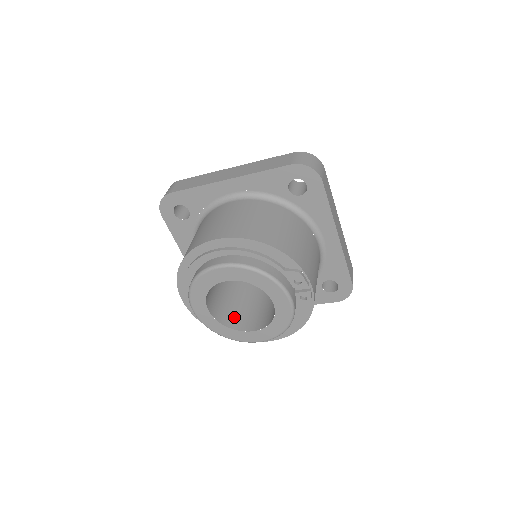
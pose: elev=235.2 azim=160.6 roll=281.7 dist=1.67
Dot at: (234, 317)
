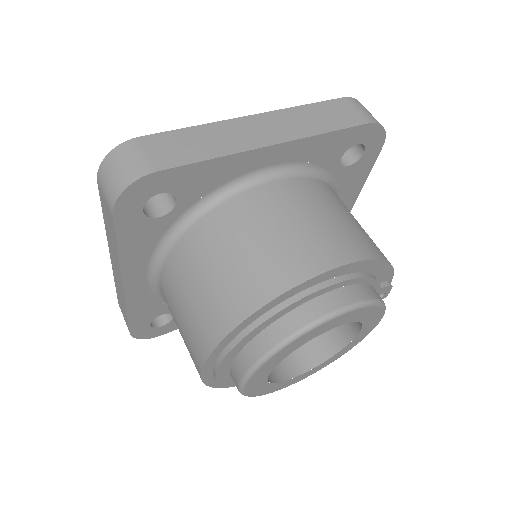
Dot at: occluded
